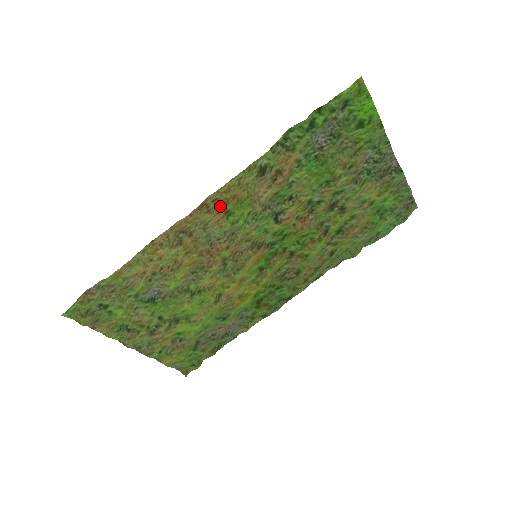
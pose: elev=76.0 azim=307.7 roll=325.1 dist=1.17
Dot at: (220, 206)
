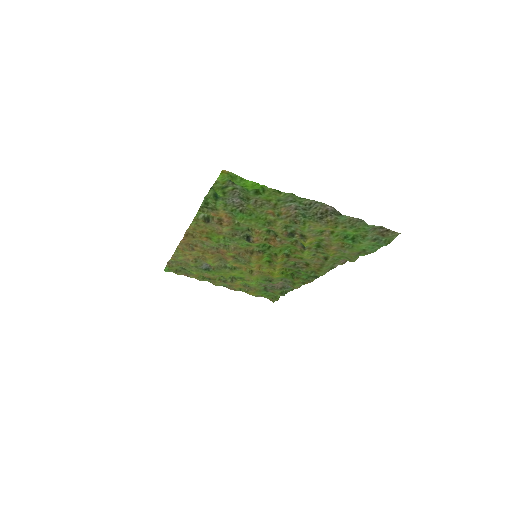
Dot at: (199, 235)
